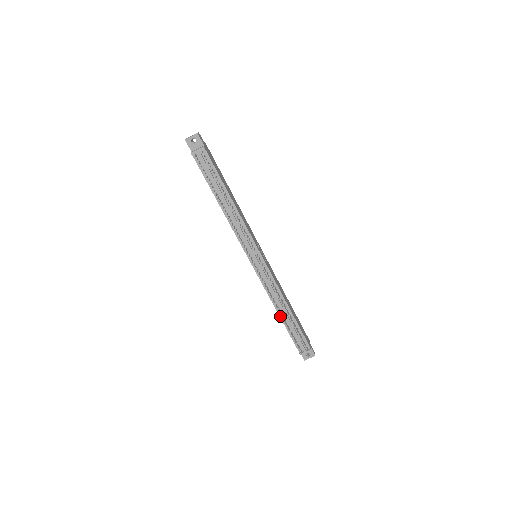
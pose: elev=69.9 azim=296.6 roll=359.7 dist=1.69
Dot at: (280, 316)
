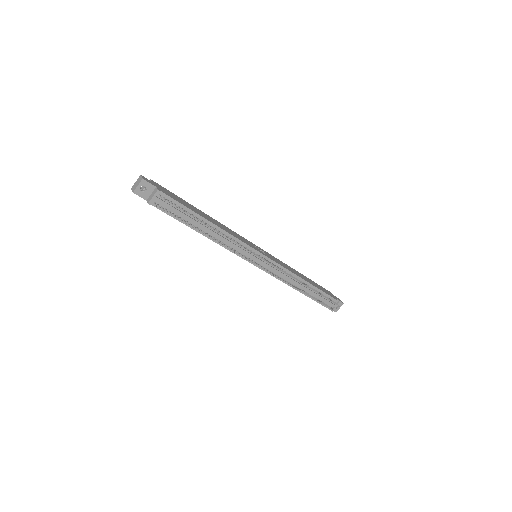
Dot at: (302, 293)
